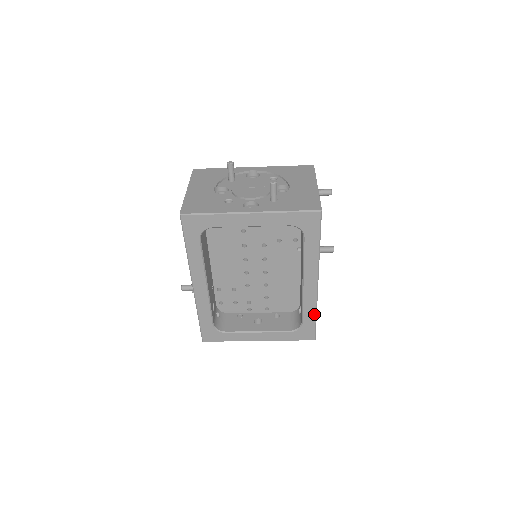
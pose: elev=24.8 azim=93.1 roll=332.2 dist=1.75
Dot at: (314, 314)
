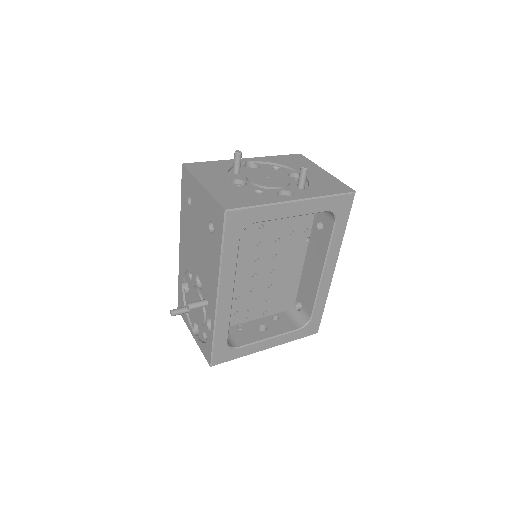
Dot at: (324, 305)
